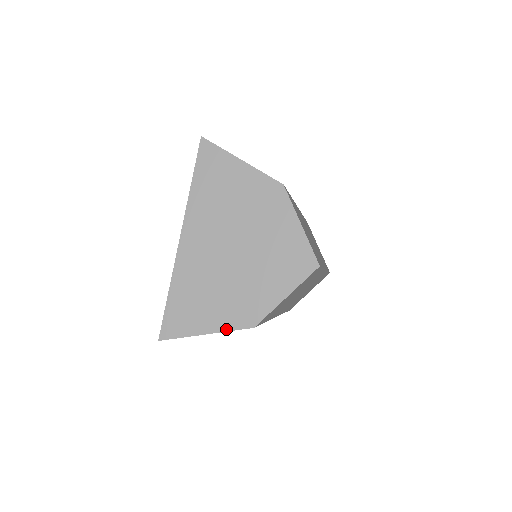
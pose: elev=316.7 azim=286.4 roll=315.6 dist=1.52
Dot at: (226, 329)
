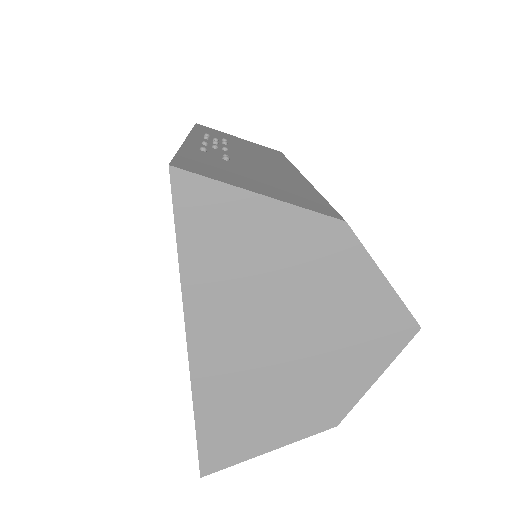
Dot at: (297, 438)
